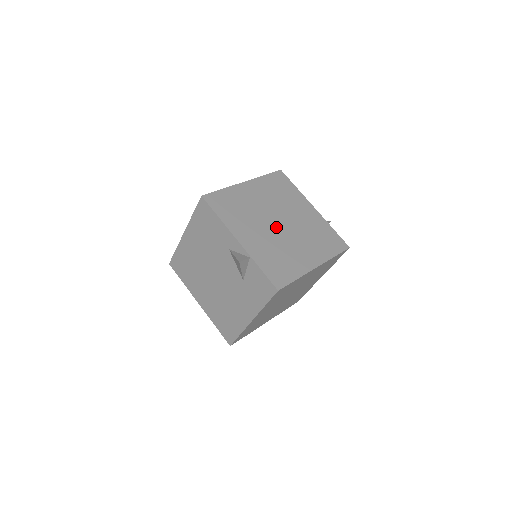
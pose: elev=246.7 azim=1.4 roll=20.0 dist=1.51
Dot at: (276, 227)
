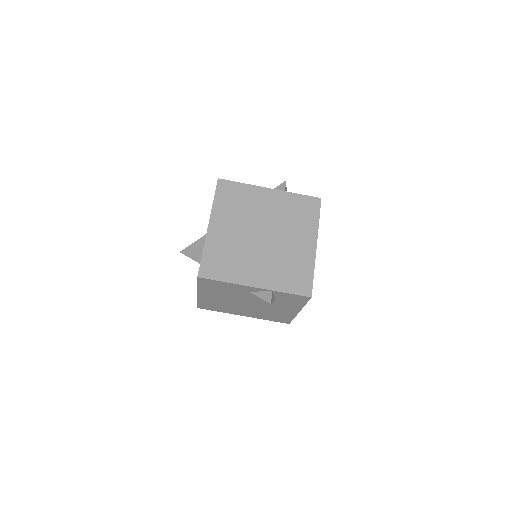
Dot at: (264, 242)
